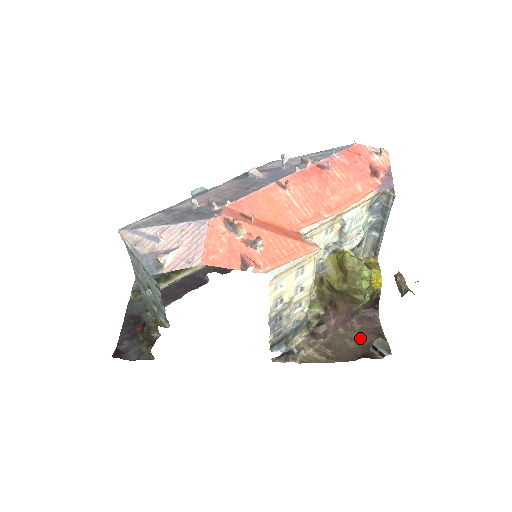
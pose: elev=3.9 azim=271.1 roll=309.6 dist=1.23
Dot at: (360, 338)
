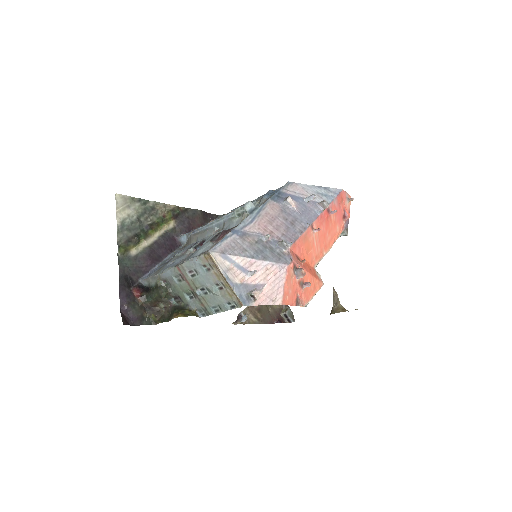
Dot at: occluded
